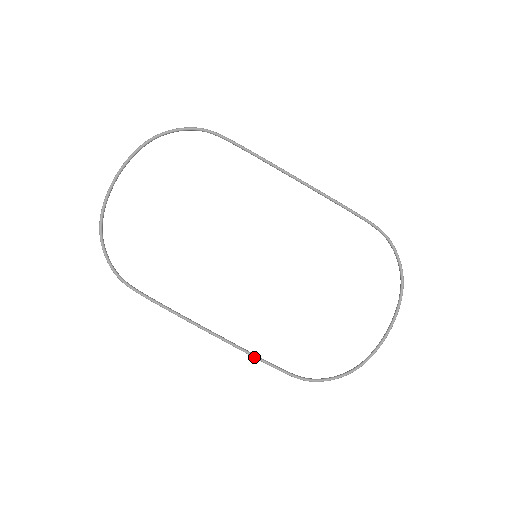
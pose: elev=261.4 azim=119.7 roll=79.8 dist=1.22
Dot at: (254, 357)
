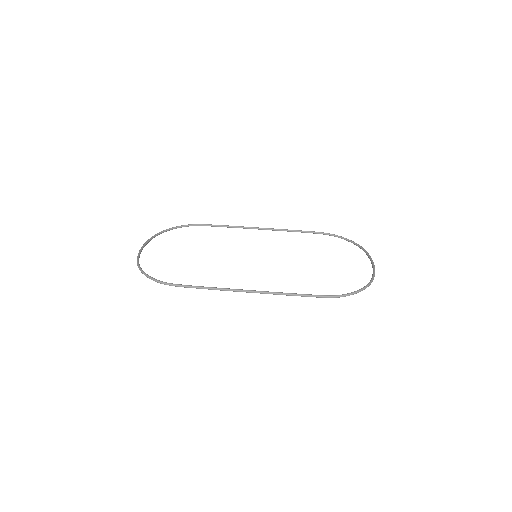
Dot at: (290, 294)
